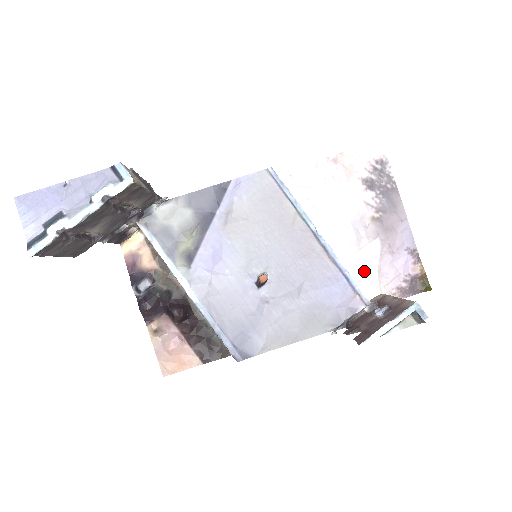
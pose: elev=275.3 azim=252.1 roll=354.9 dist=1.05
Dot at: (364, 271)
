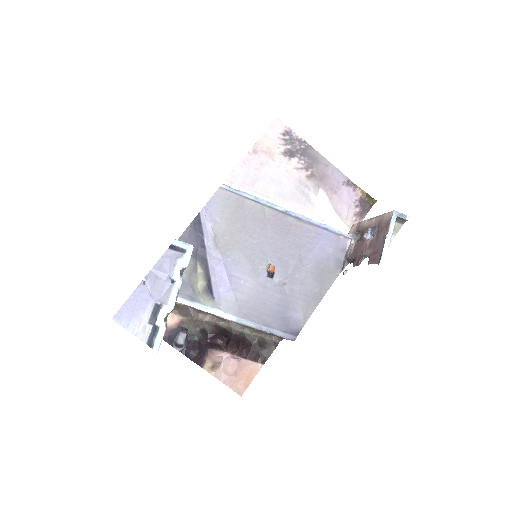
Dot at: (326, 218)
